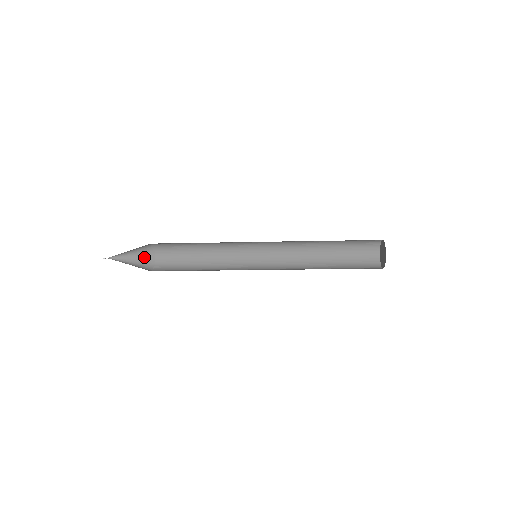
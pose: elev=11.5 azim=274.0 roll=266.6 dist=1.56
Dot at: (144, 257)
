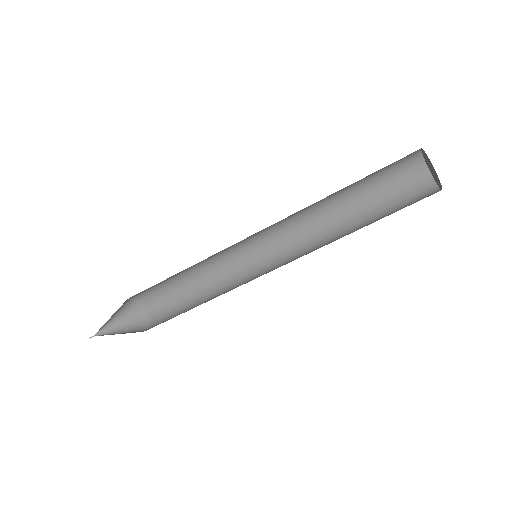
Dot at: (135, 320)
